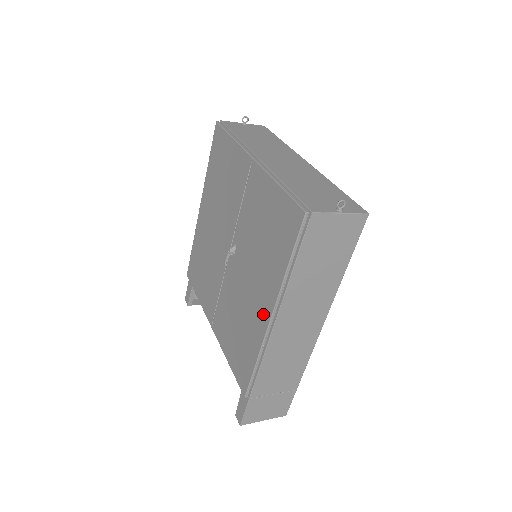
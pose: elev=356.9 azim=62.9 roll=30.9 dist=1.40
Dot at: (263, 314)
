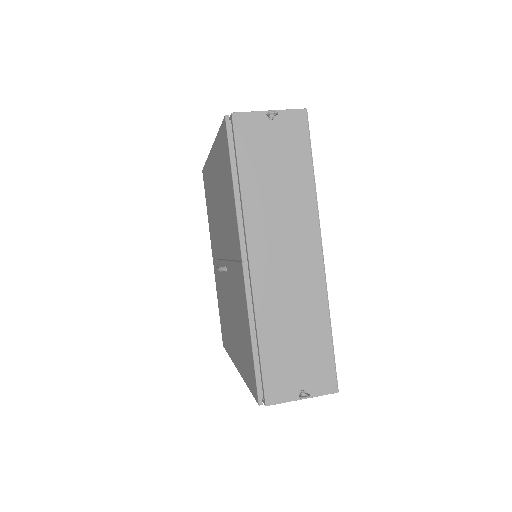
Dot at: (234, 354)
